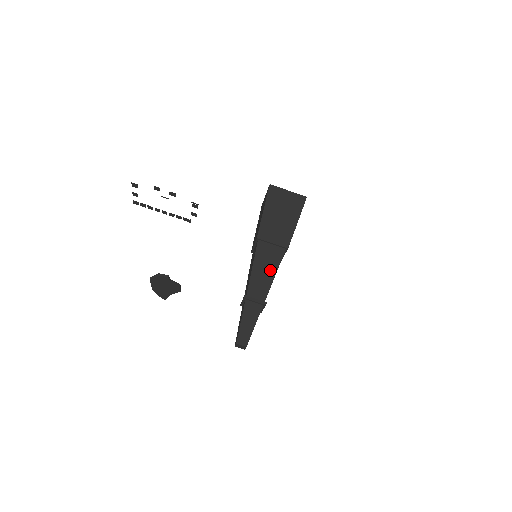
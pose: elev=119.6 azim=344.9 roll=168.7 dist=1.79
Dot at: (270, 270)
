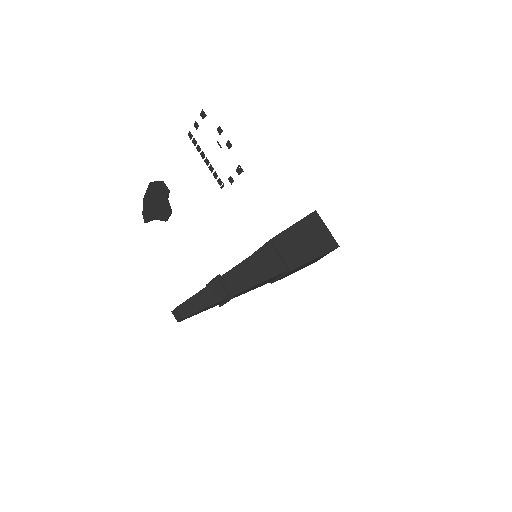
Dot at: (260, 274)
